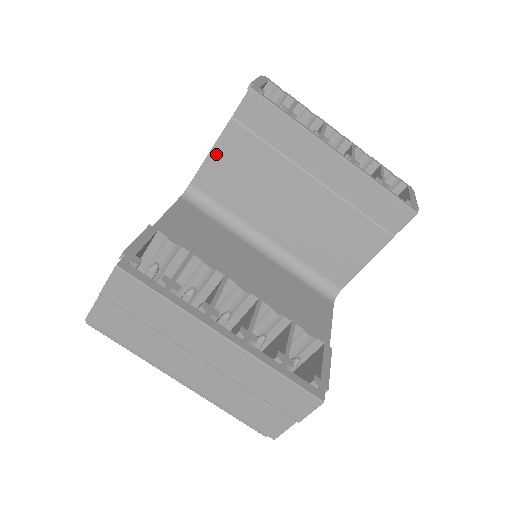
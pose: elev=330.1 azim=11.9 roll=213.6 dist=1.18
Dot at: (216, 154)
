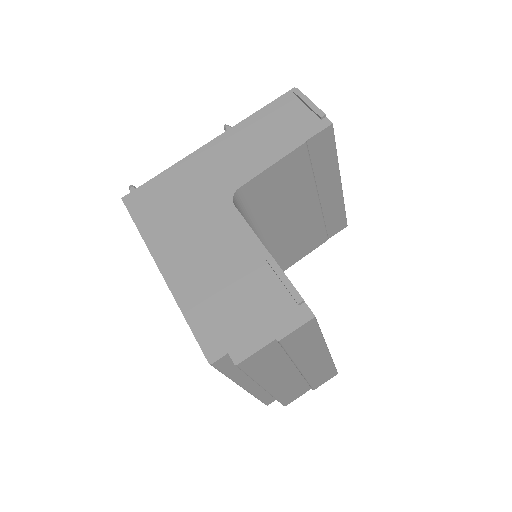
Dot at: (275, 168)
